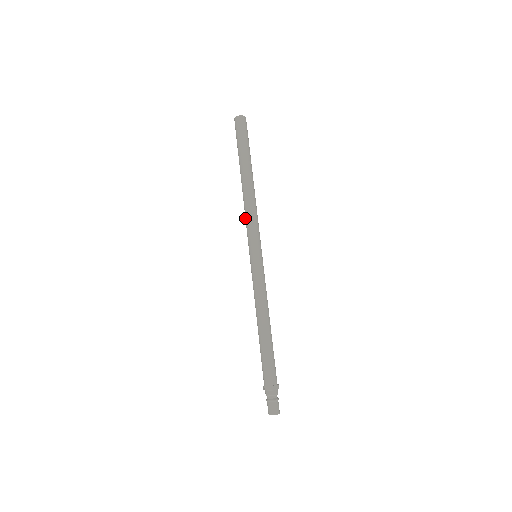
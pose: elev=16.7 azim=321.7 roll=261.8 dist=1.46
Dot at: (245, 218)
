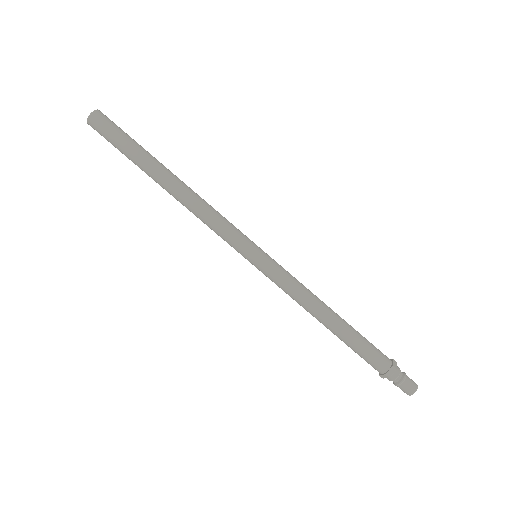
Dot at: occluded
